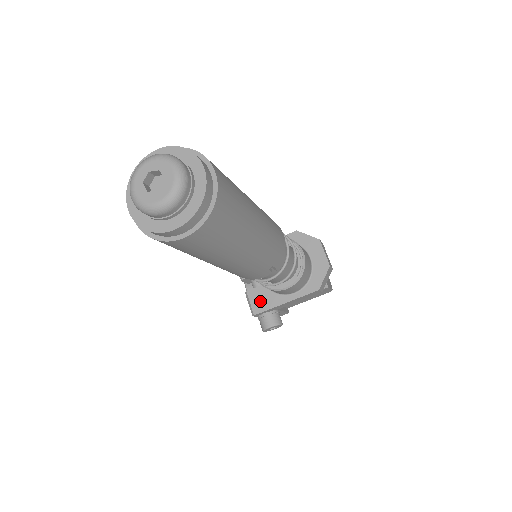
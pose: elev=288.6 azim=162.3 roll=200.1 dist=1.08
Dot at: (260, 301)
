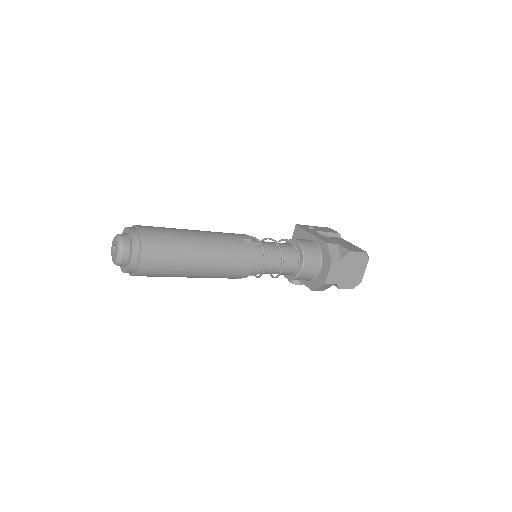
Dot at: occluded
